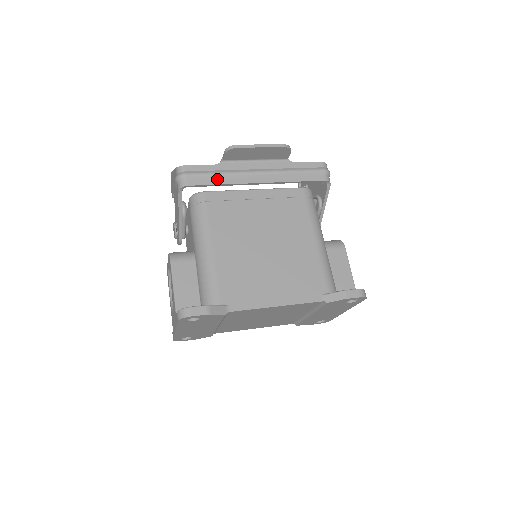
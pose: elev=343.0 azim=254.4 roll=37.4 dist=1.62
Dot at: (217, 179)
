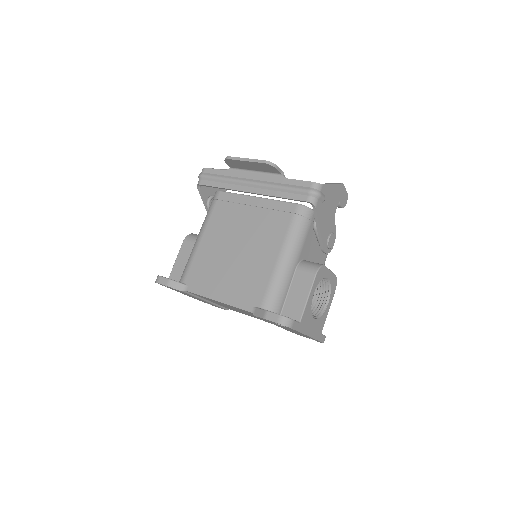
Dot at: (220, 183)
